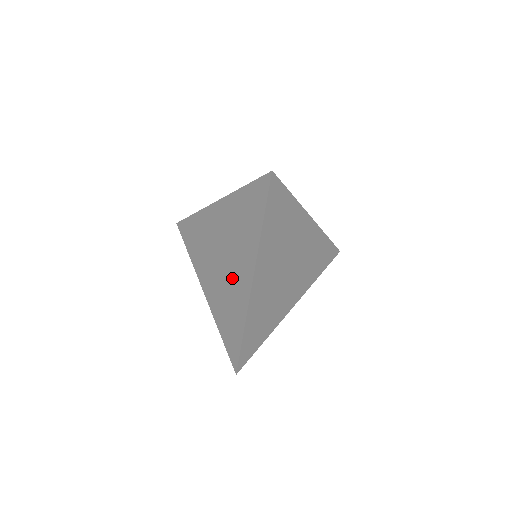
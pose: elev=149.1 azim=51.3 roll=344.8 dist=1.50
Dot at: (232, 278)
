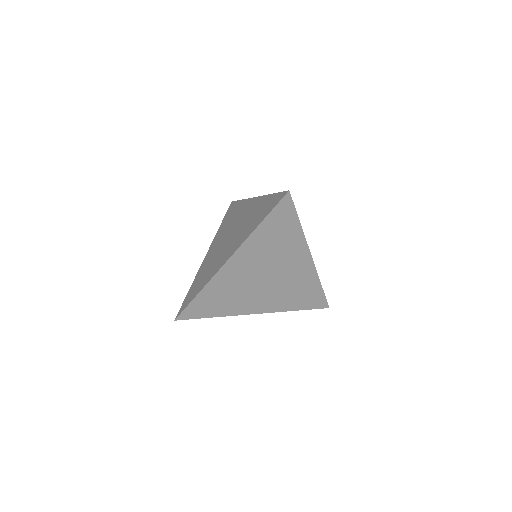
Dot at: (222, 253)
